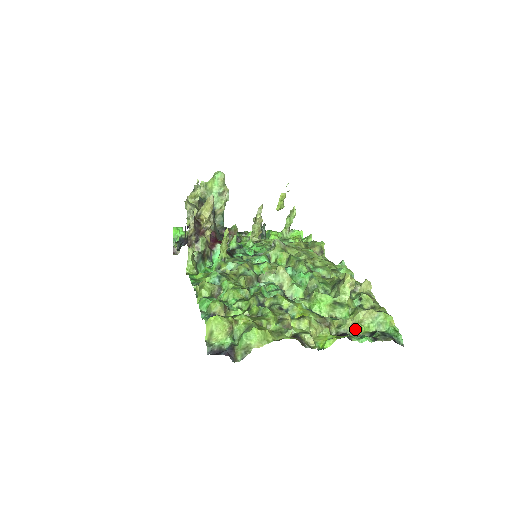
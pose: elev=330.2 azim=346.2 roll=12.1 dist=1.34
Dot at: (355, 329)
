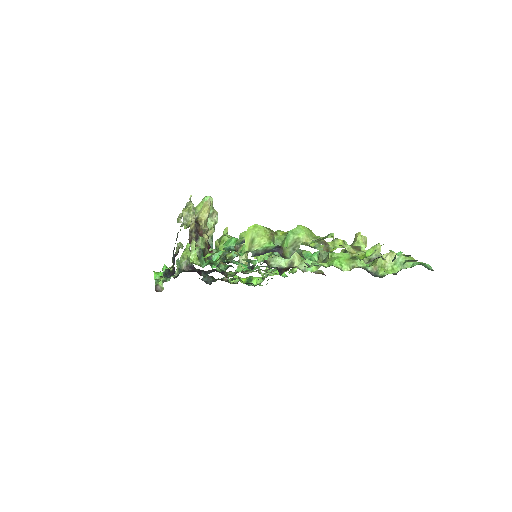
Dot at: (381, 272)
